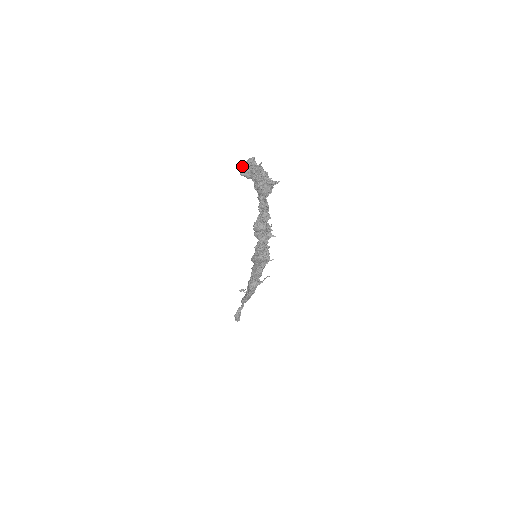
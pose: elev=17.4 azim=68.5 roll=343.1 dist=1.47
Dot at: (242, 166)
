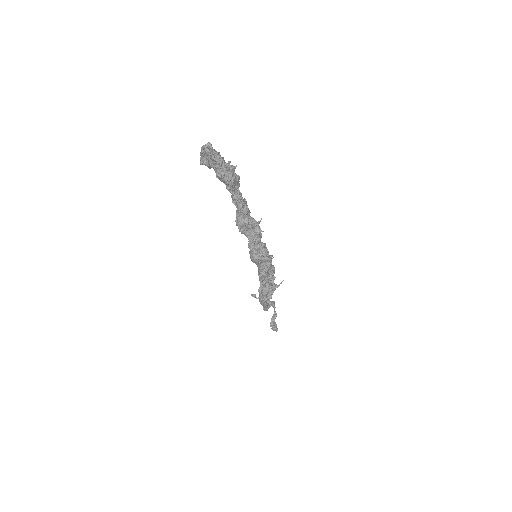
Dot at: (200, 154)
